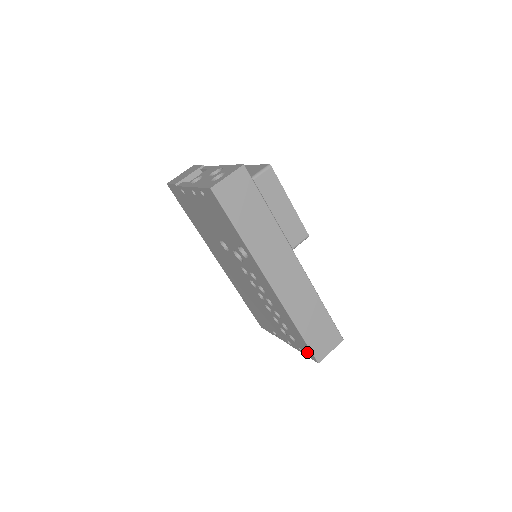
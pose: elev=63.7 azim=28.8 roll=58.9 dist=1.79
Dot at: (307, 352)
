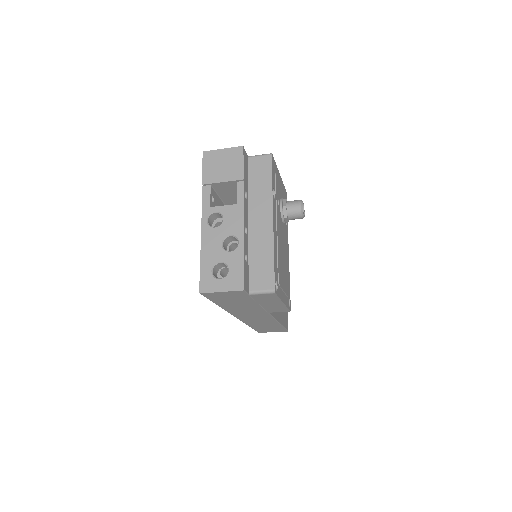
Dot at: occluded
